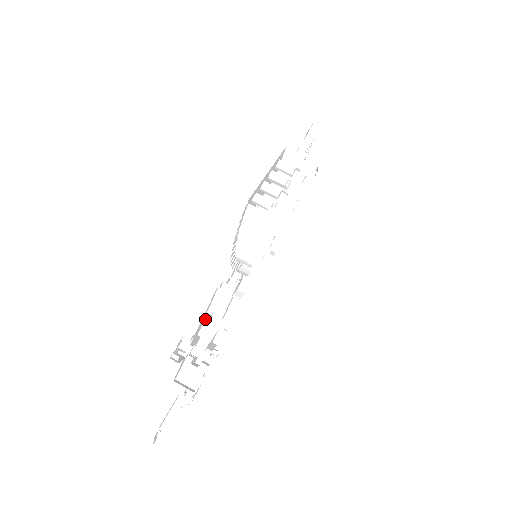
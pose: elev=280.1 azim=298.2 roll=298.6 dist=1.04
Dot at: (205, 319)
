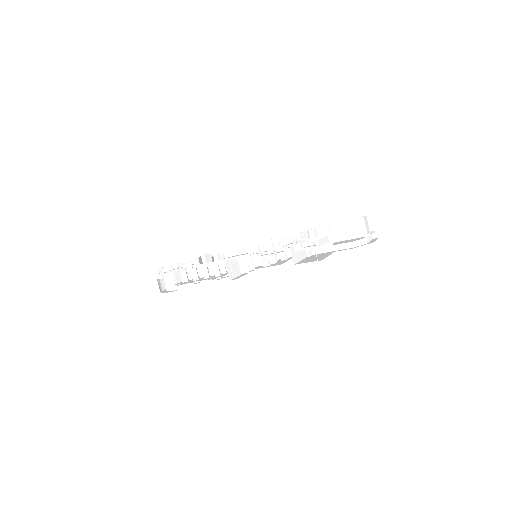
Dot at: (214, 254)
